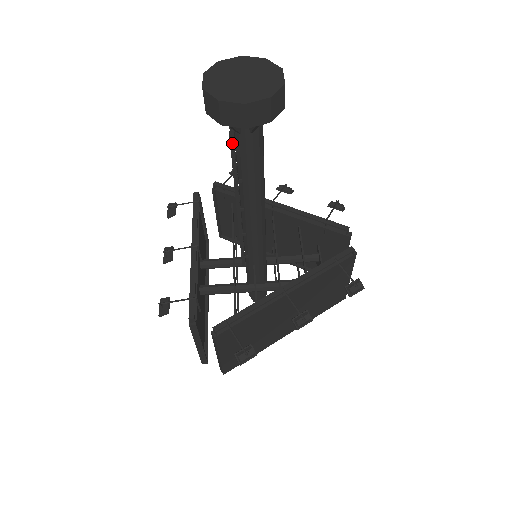
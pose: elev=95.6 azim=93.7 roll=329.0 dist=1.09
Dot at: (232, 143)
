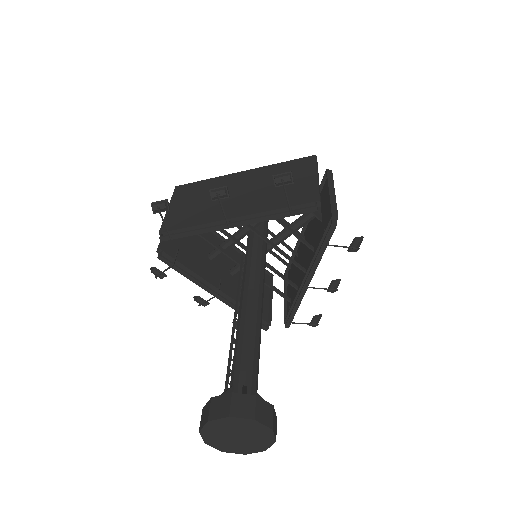
Dot at: occluded
